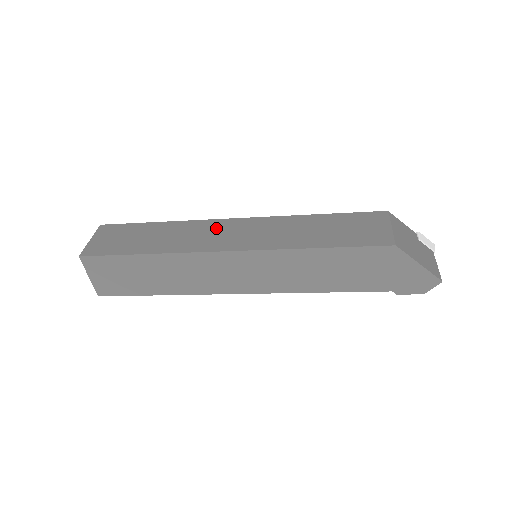
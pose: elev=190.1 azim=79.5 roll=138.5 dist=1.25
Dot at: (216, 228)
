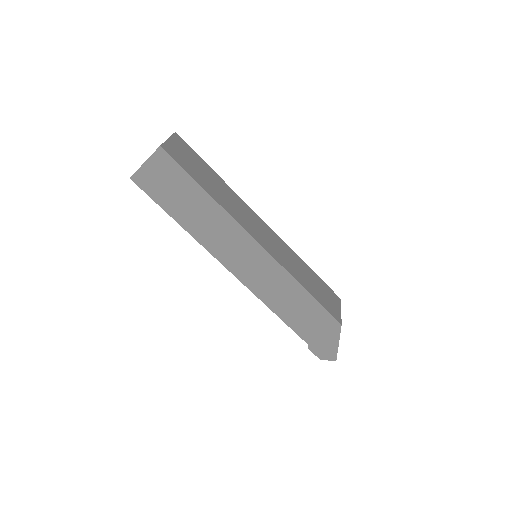
Dot at: (253, 218)
